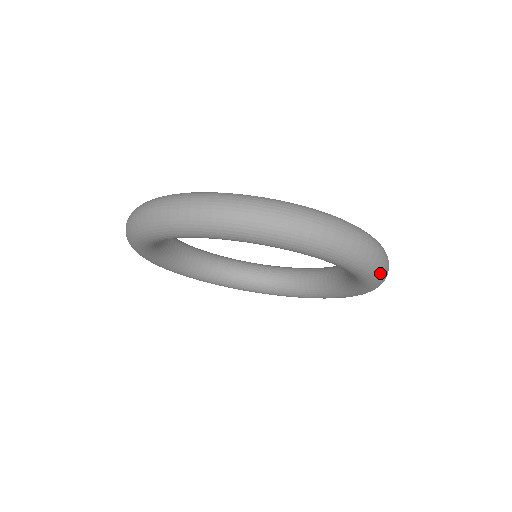
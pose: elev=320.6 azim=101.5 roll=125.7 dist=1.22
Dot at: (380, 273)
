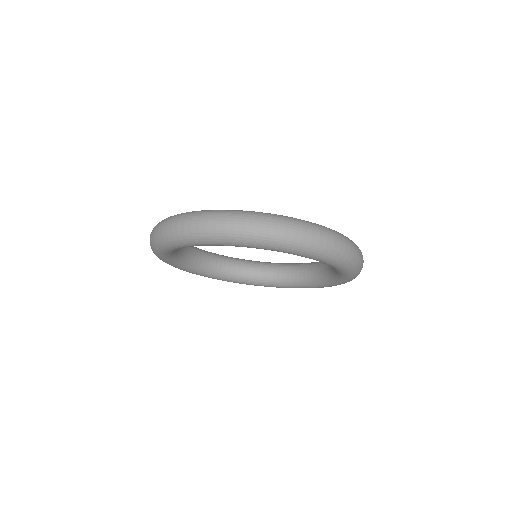
Dot at: (358, 269)
